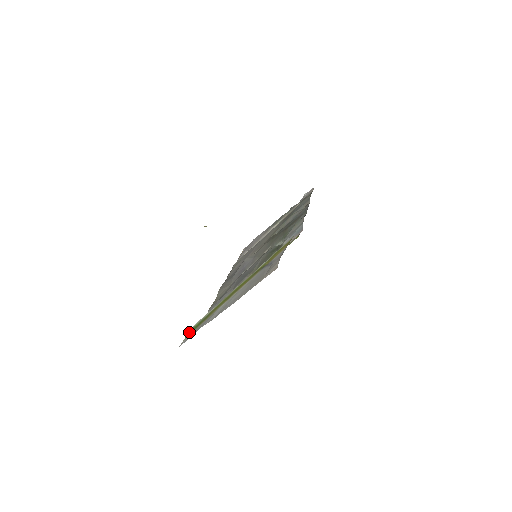
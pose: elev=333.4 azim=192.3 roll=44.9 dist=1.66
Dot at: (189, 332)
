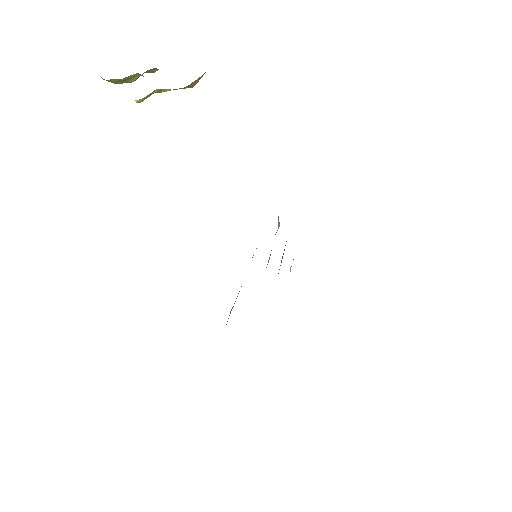
Dot at: occluded
